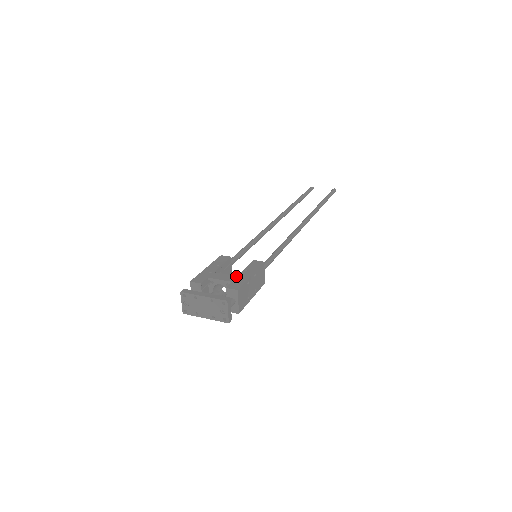
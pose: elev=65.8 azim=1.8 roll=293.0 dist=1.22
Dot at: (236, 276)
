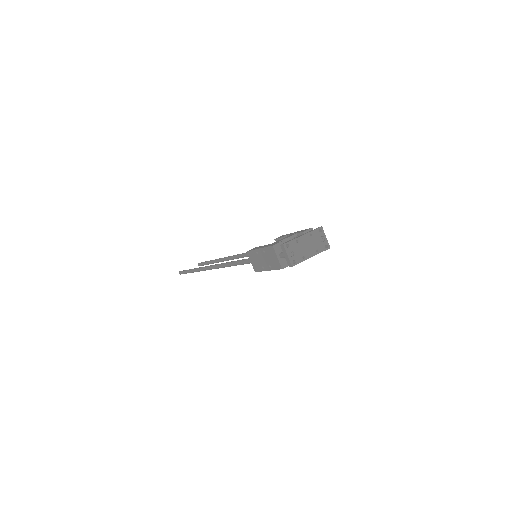
Dot at: (290, 235)
